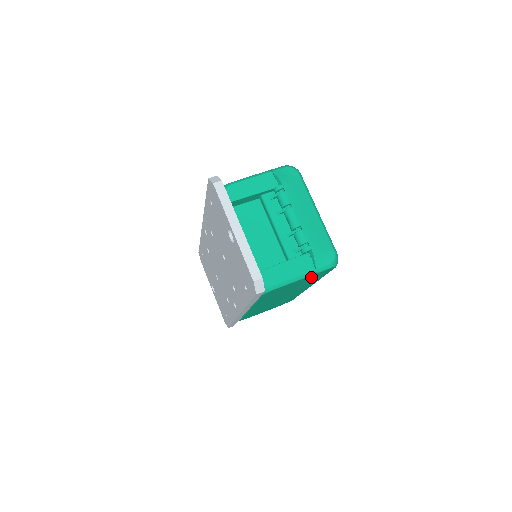
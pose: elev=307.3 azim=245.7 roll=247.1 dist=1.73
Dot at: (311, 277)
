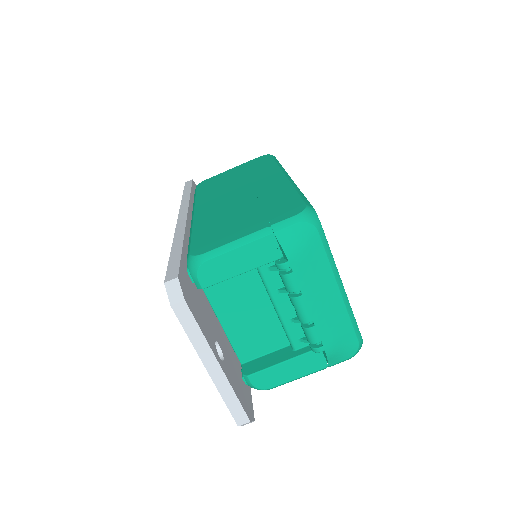
Dot at: occluded
